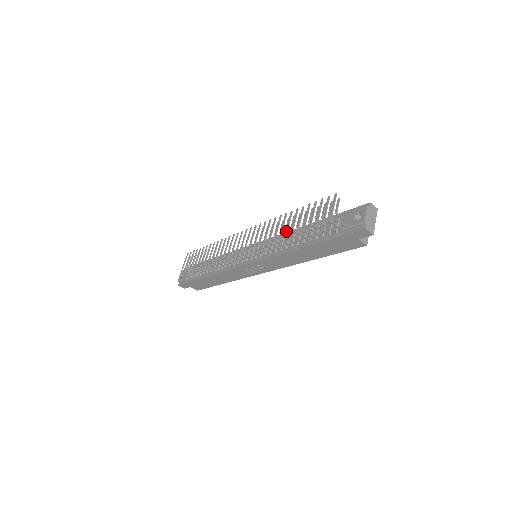
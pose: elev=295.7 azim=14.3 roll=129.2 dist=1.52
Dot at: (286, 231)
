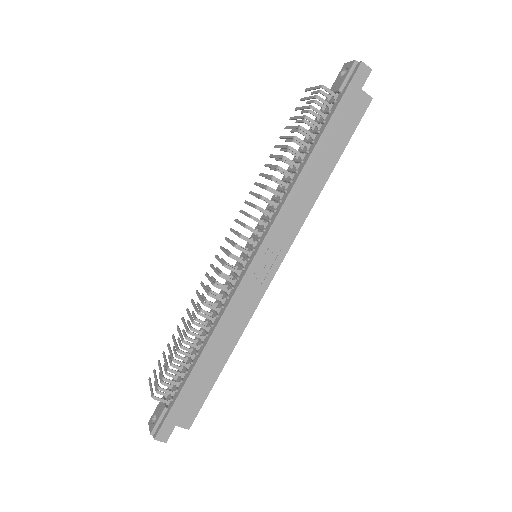
Dot at: (280, 156)
